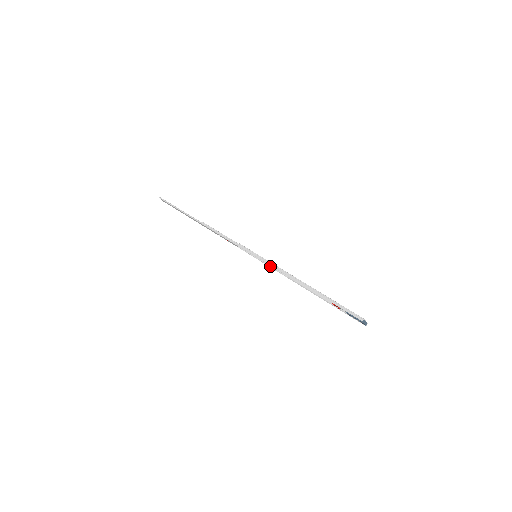
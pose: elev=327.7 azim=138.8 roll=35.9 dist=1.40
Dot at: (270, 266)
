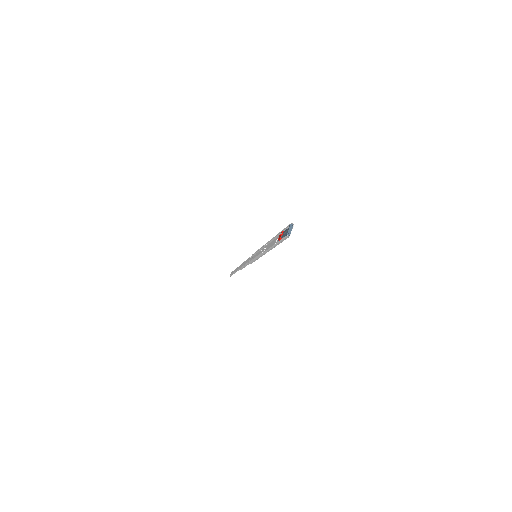
Dot at: occluded
